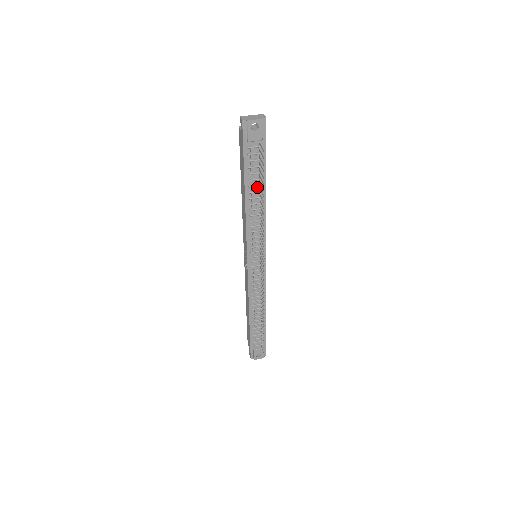
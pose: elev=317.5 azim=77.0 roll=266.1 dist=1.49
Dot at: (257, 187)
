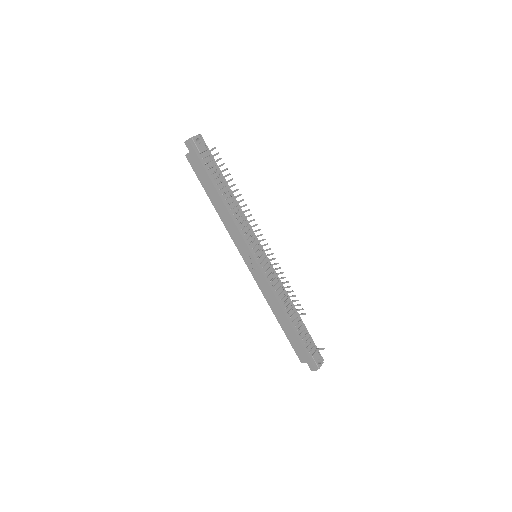
Dot at: (224, 189)
